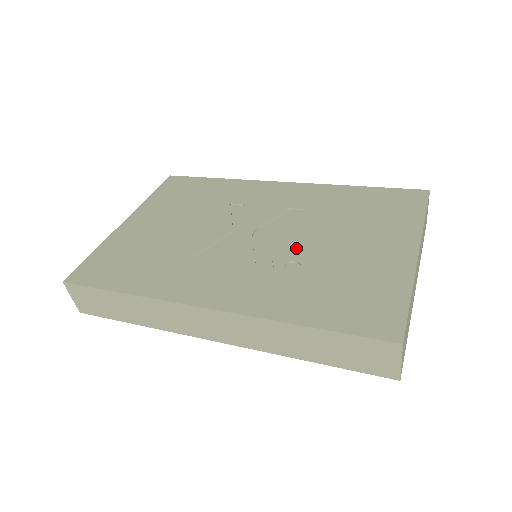
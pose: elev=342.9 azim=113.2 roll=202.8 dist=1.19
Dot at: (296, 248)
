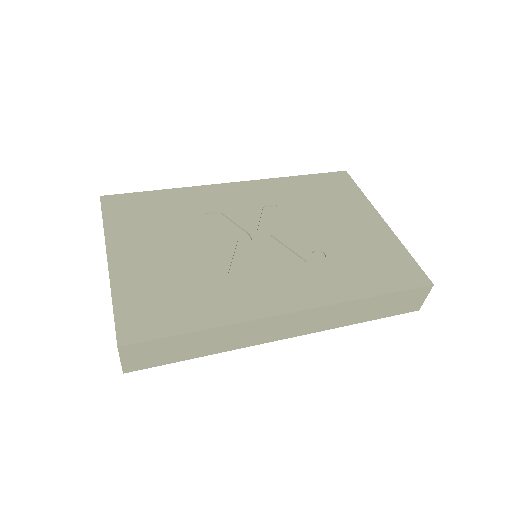
Dot at: (306, 240)
